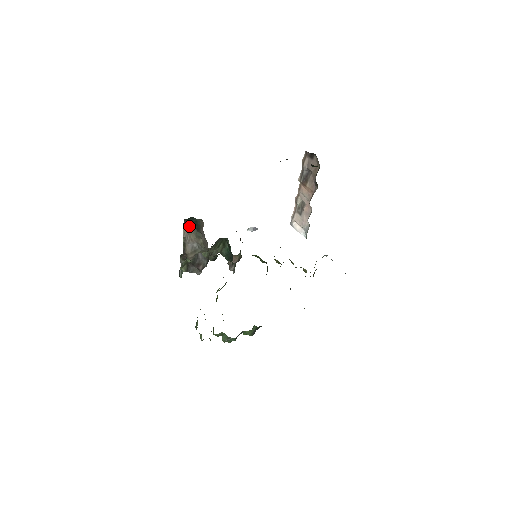
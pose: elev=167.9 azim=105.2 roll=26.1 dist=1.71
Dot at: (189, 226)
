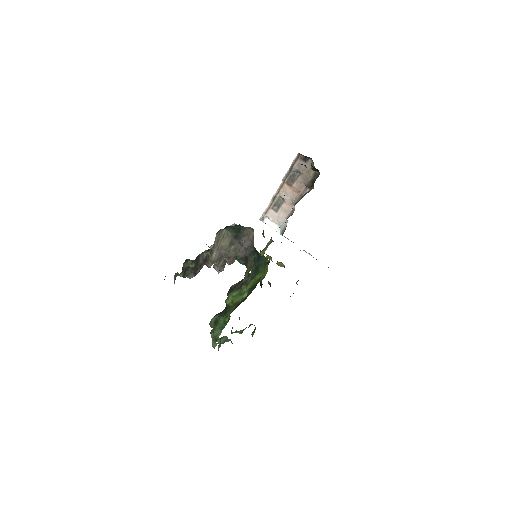
Dot at: (223, 233)
